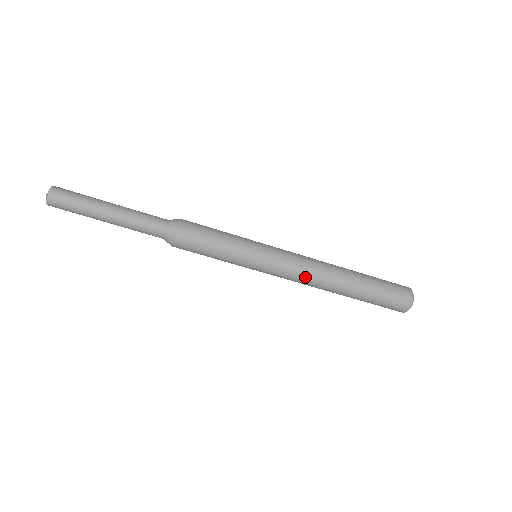
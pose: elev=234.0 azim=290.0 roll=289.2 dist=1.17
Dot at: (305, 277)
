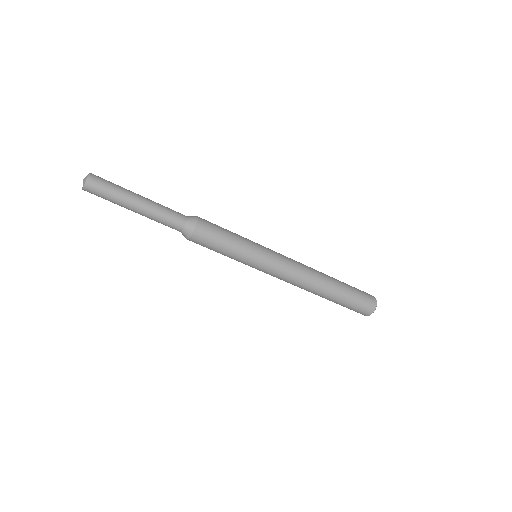
Dot at: occluded
